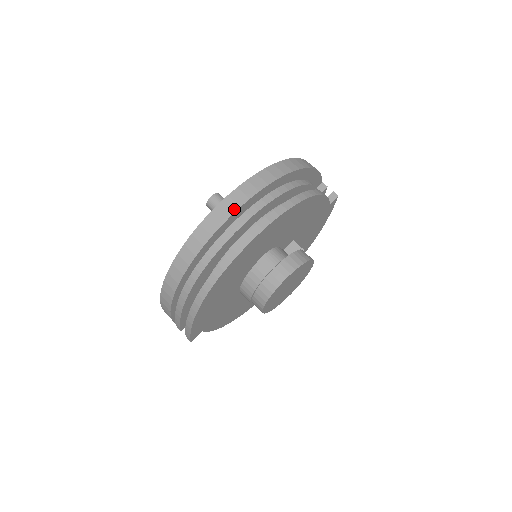
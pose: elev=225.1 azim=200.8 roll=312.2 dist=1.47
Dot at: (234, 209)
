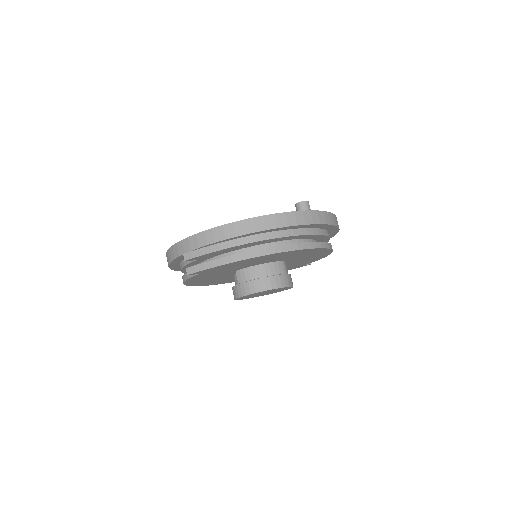
Dot at: (323, 222)
